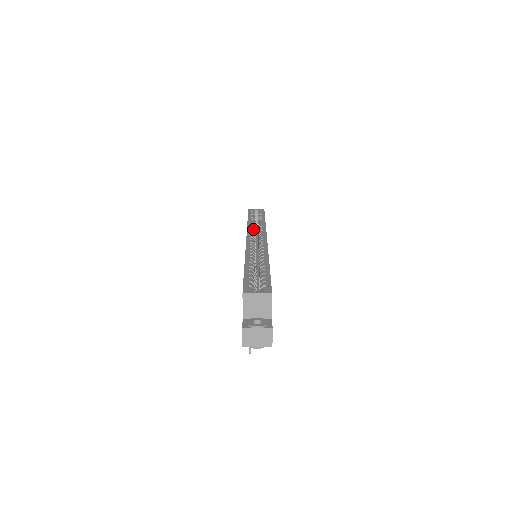
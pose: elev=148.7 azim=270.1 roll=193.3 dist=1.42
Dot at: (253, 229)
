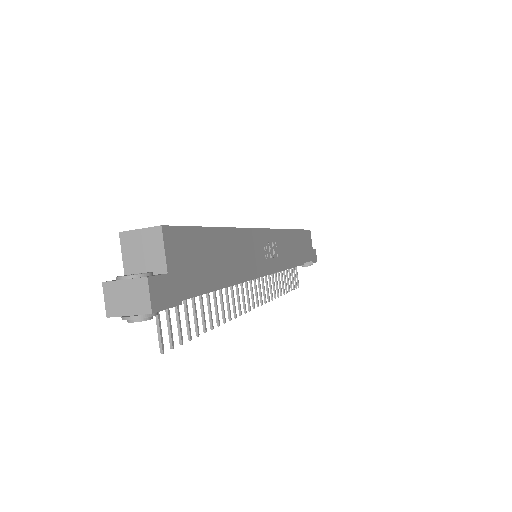
Dot at: occluded
